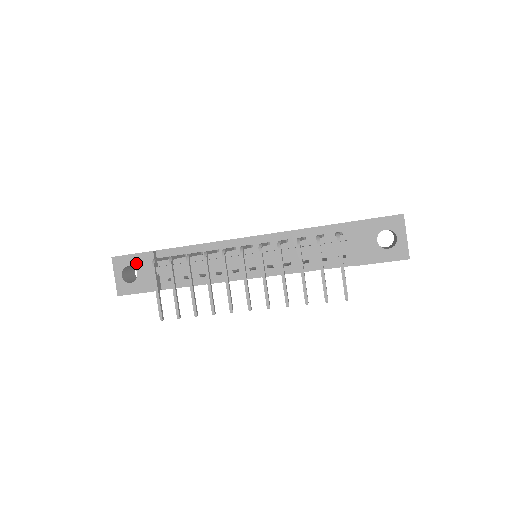
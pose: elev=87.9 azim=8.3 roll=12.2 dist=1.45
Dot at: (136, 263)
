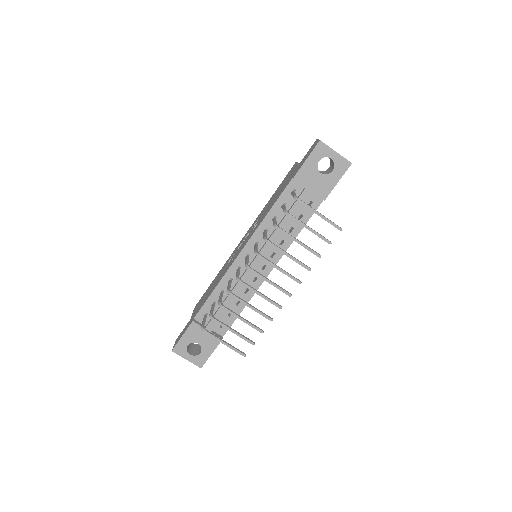
Dot at: (190, 339)
